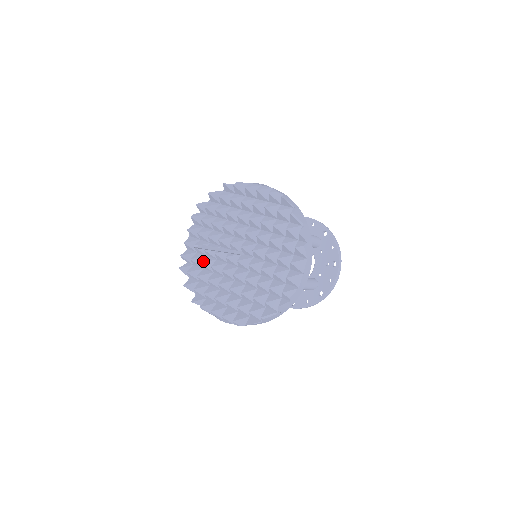
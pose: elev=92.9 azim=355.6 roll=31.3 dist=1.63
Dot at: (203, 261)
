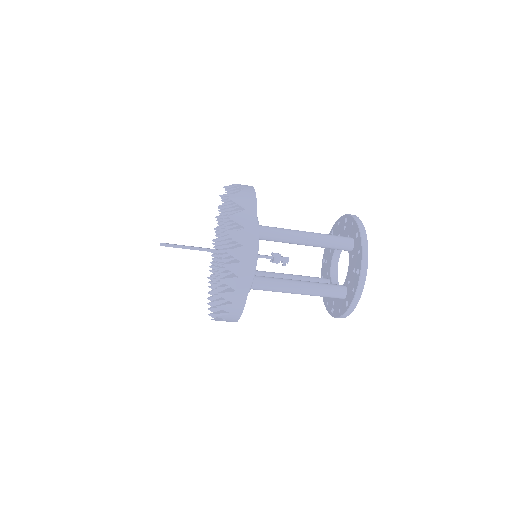
Dot at: (215, 257)
